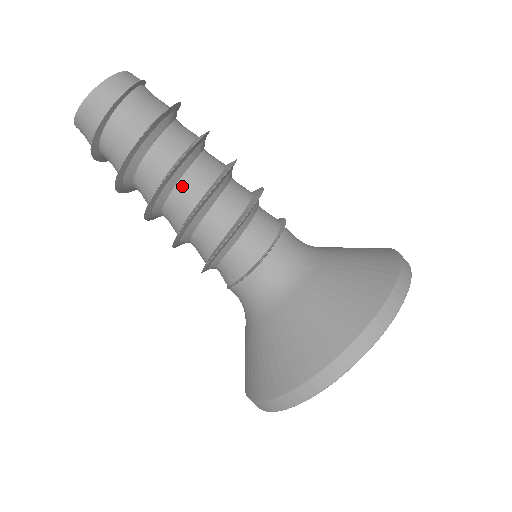
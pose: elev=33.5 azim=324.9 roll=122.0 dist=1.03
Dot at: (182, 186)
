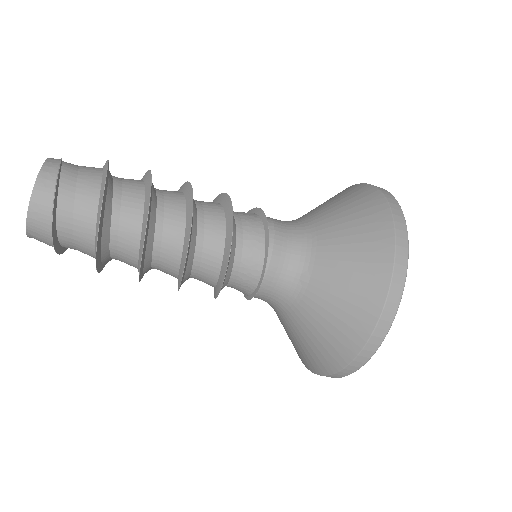
Dot at: (157, 263)
